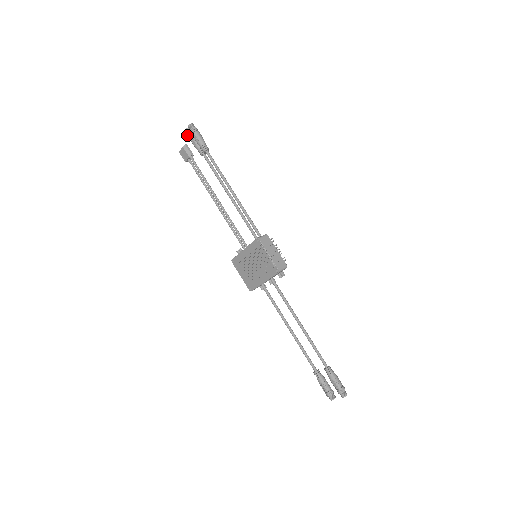
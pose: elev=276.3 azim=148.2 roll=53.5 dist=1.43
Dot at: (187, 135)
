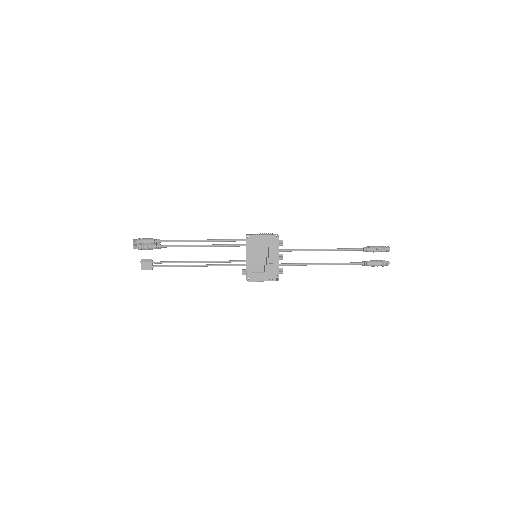
Dot at: occluded
